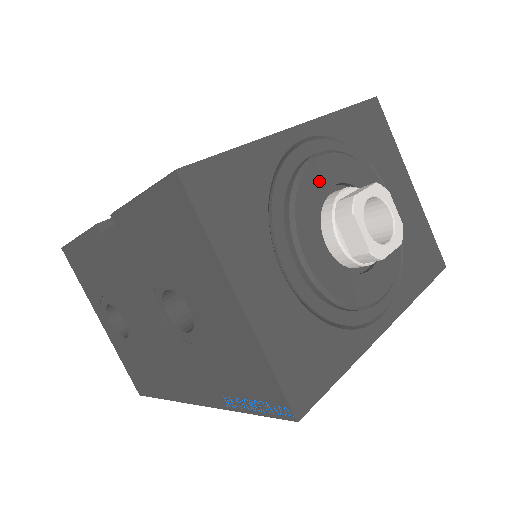
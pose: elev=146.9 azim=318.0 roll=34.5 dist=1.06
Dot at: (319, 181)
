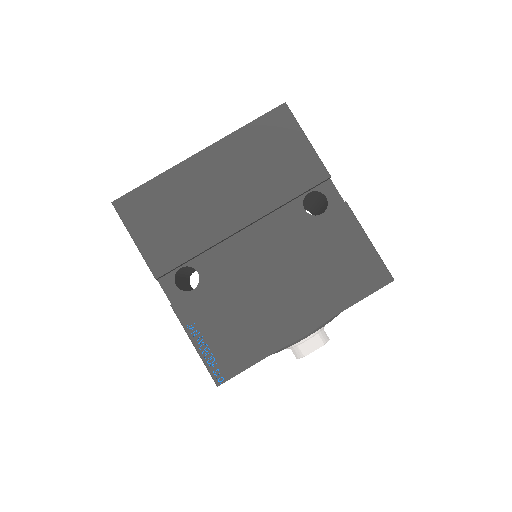
Dot at: occluded
